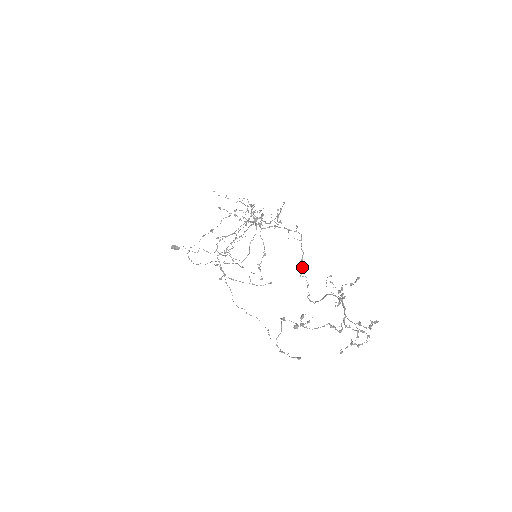
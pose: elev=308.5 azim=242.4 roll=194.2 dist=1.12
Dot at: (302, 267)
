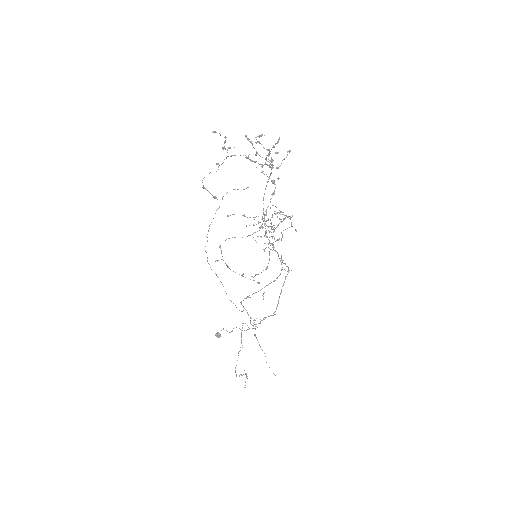
Dot at: (277, 226)
